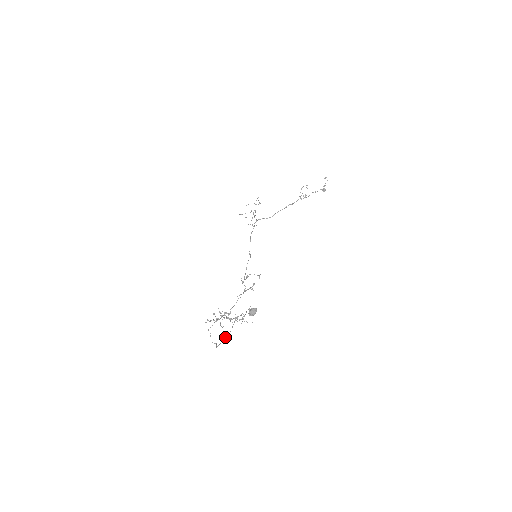
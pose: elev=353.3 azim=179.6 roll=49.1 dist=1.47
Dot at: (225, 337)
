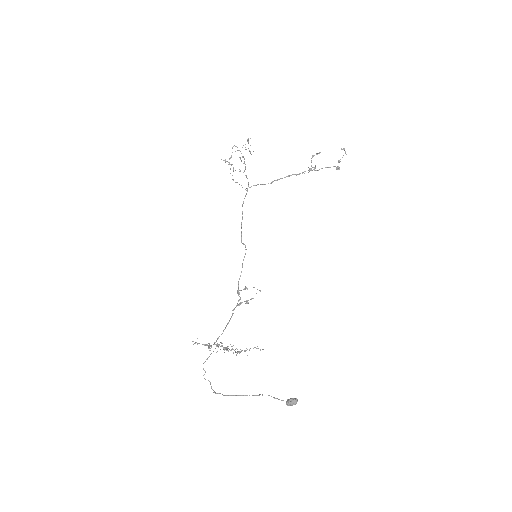
Dot at: (235, 395)
